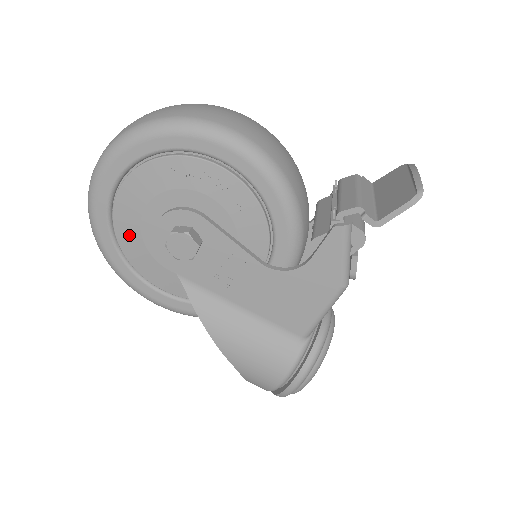
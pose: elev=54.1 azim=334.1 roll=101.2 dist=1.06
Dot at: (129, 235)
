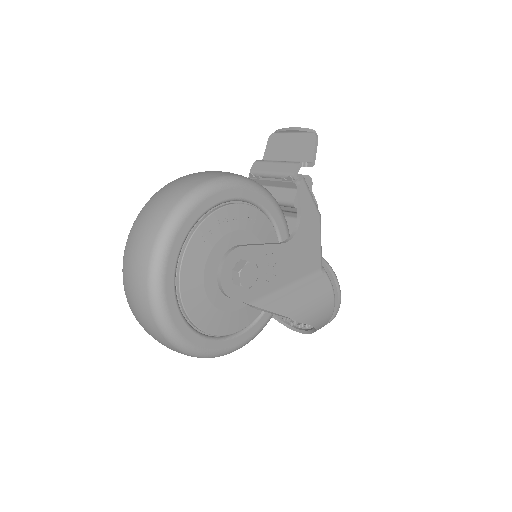
Dot at: (203, 313)
